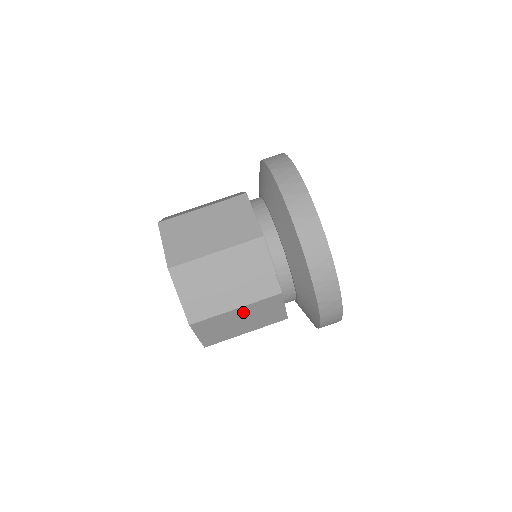
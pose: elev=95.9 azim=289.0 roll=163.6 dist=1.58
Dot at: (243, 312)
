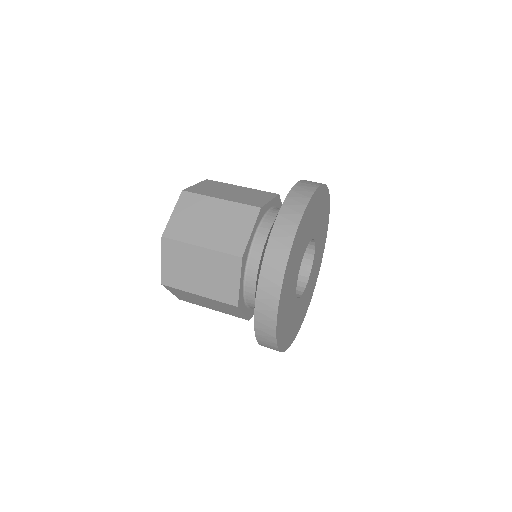
Dot at: (206, 299)
